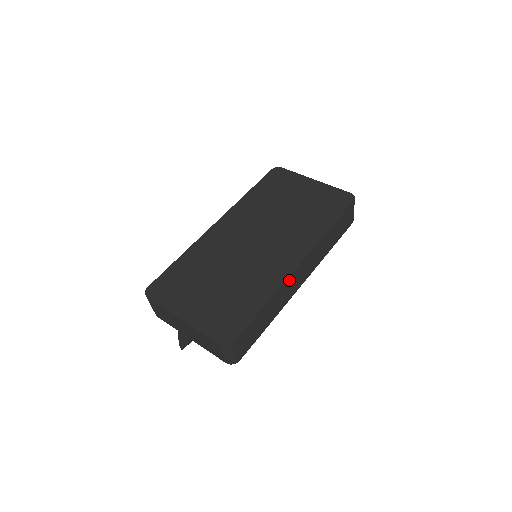
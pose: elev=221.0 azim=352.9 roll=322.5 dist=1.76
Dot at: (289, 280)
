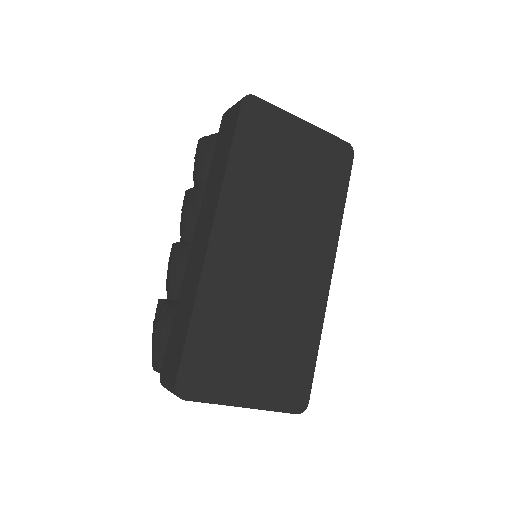
Dot at: occluded
